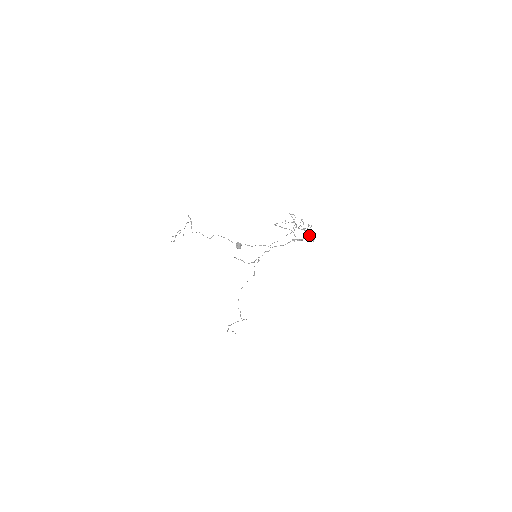
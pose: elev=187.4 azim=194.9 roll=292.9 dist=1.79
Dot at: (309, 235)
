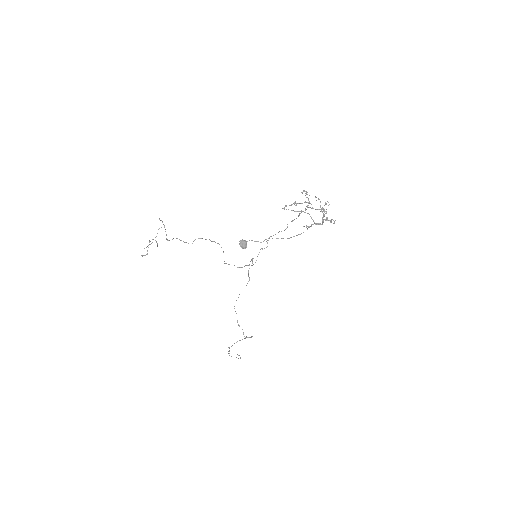
Dot at: occluded
